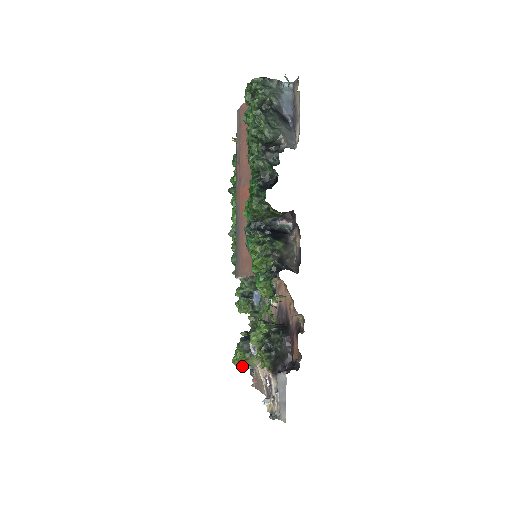
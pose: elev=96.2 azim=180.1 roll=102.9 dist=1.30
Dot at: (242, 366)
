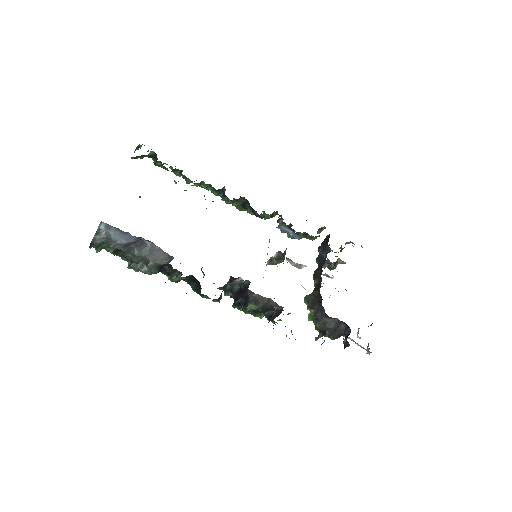
Dot at: occluded
